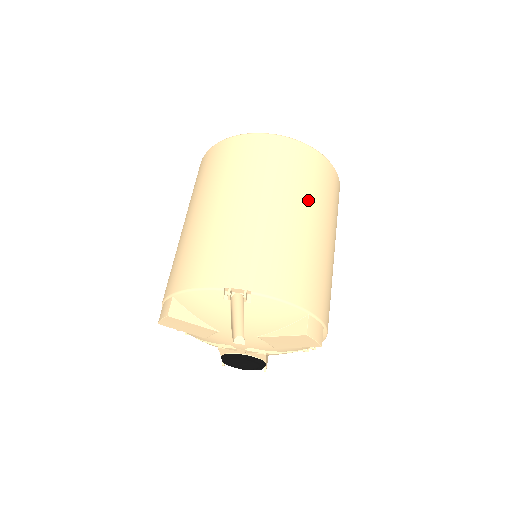
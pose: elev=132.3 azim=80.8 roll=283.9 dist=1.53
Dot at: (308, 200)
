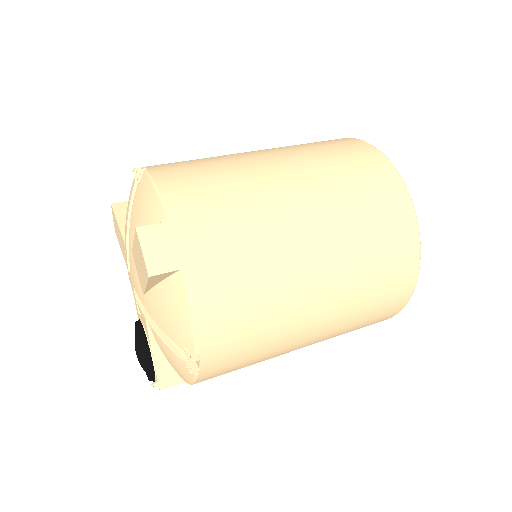
Dot at: (313, 171)
